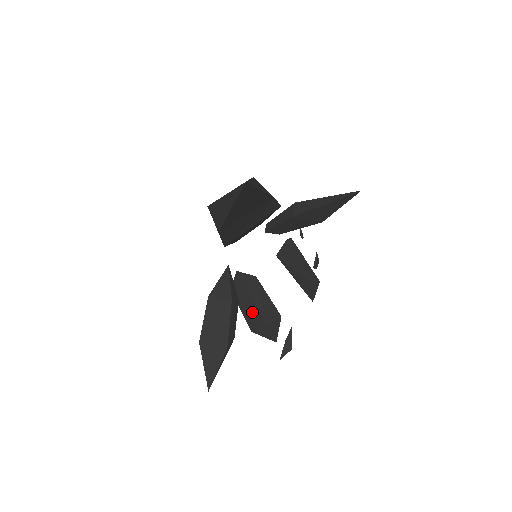
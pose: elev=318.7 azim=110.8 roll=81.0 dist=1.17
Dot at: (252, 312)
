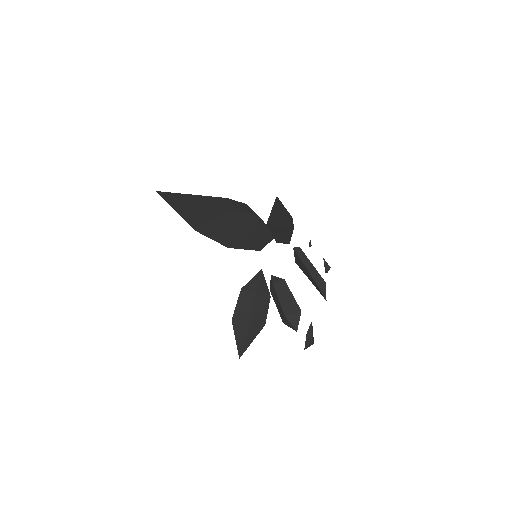
Dot at: (279, 306)
